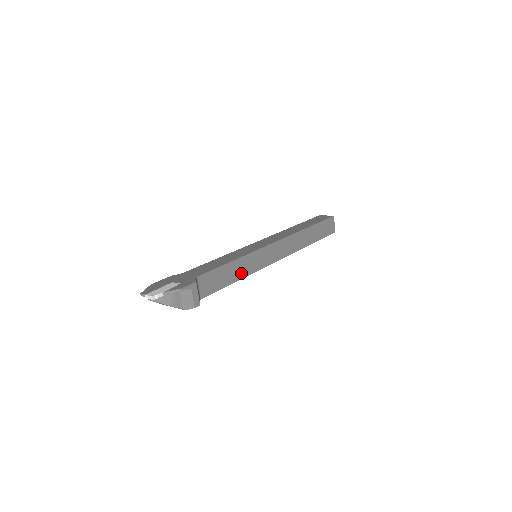
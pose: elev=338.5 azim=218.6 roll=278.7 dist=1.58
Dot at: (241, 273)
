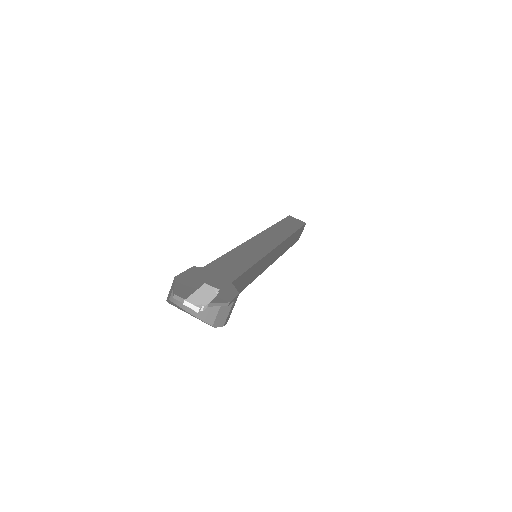
Dot at: (250, 279)
